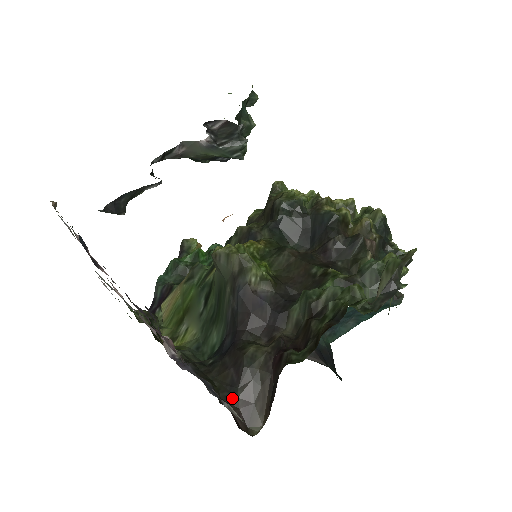
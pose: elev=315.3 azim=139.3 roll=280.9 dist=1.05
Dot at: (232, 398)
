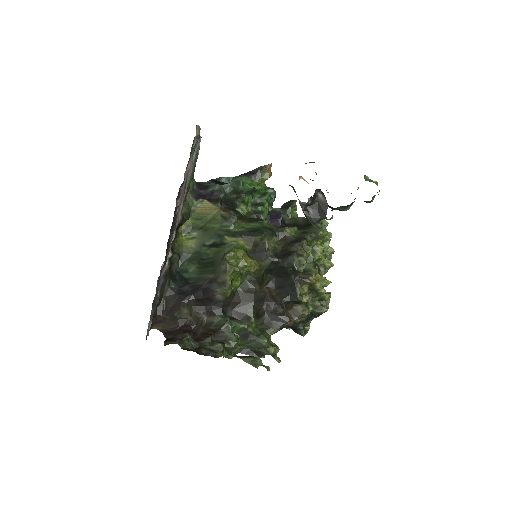
Dot at: (160, 313)
